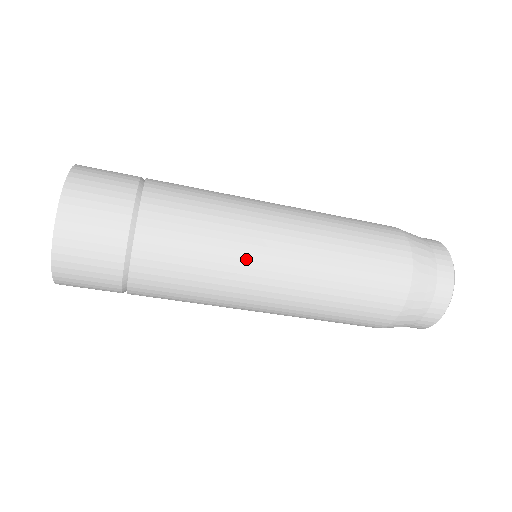
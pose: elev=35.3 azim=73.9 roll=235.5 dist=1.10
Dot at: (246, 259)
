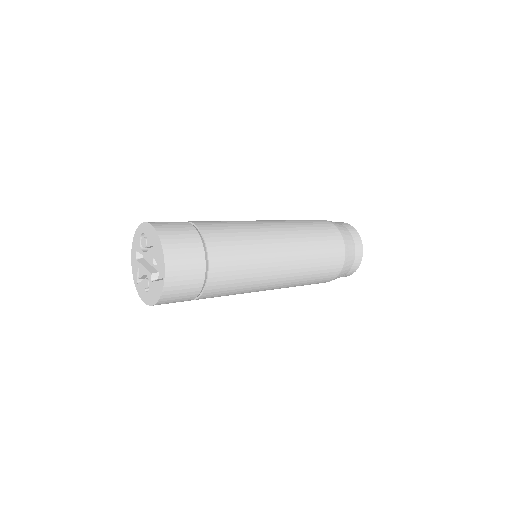
Dot at: occluded
